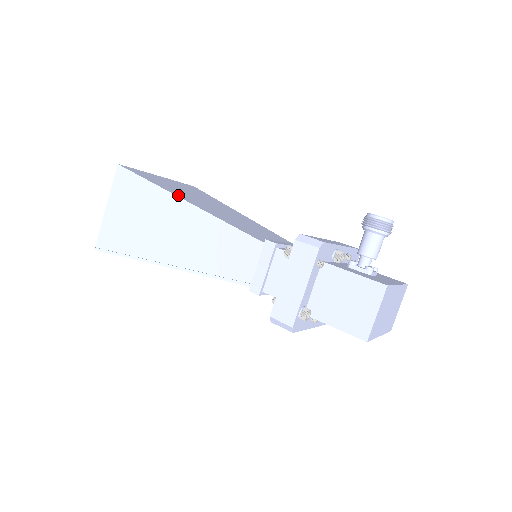
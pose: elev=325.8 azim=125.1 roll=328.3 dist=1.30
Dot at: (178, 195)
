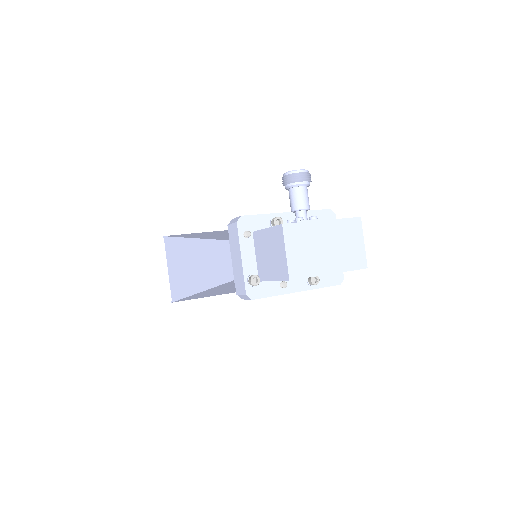
Dot at: (191, 237)
